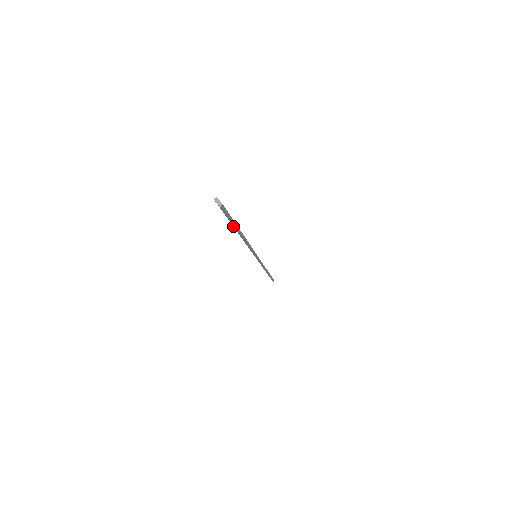
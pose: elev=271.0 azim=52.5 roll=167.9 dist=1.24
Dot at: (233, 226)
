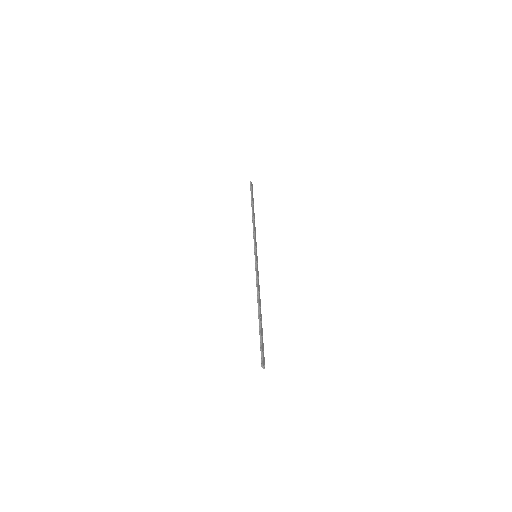
Dot at: (259, 326)
